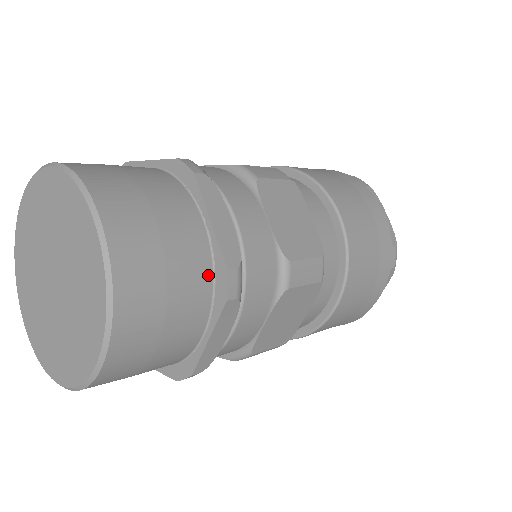
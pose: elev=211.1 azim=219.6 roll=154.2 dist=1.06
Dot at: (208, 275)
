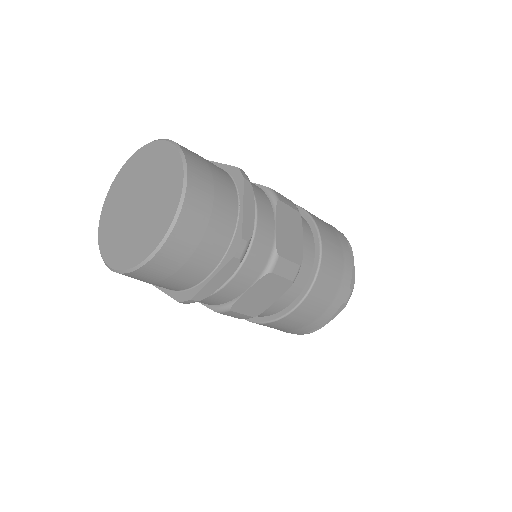
Dot at: (229, 238)
